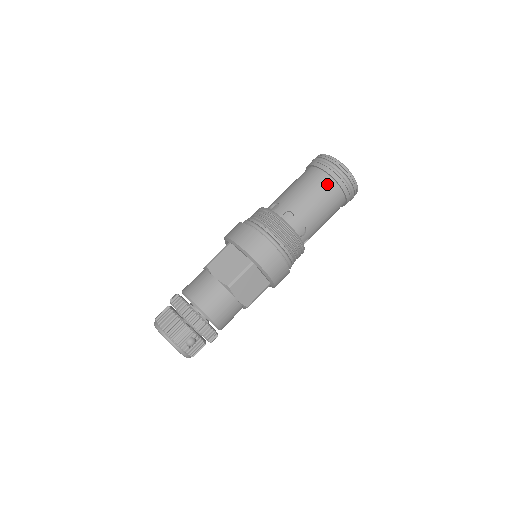
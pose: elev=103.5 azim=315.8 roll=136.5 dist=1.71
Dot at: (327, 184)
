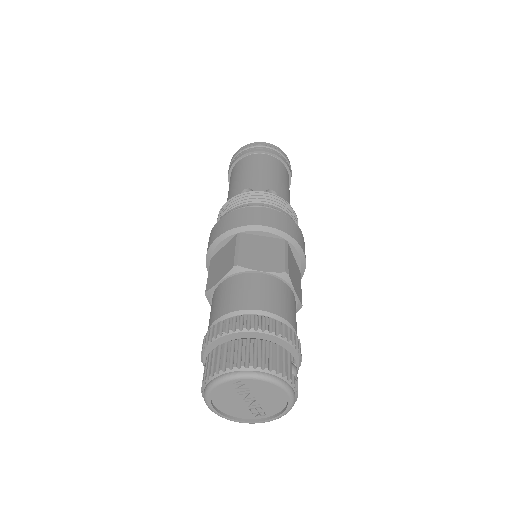
Dot at: (277, 163)
